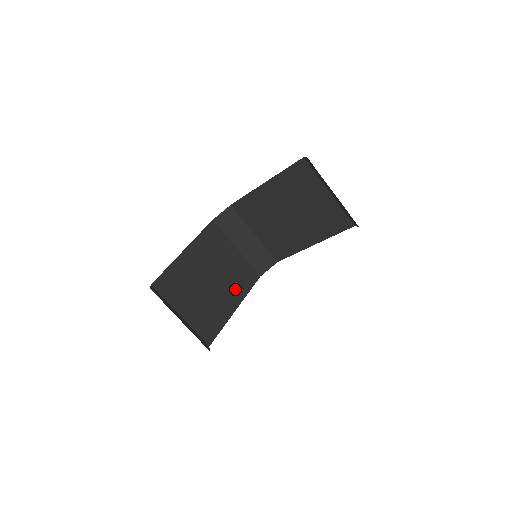
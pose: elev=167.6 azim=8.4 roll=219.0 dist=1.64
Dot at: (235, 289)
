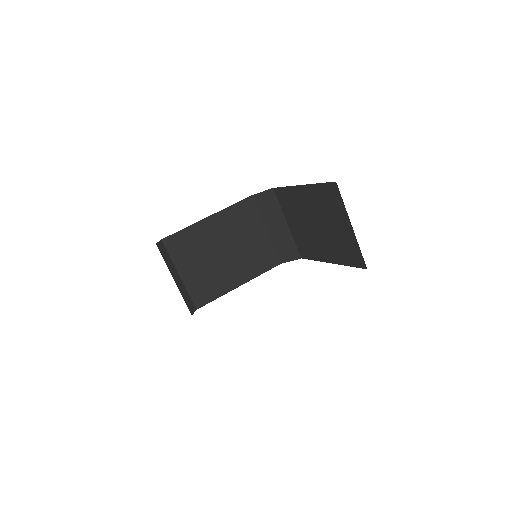
Dot at: (246, 268)
